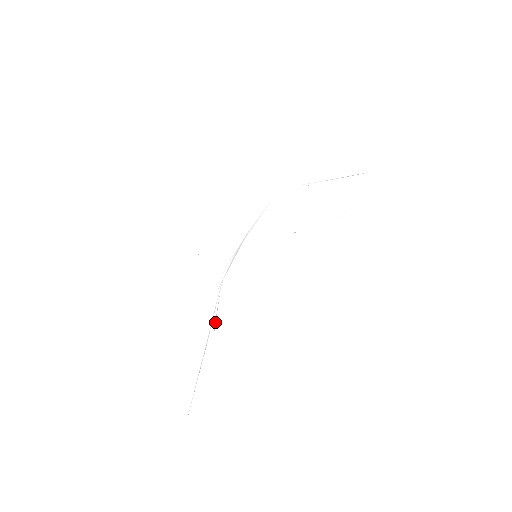
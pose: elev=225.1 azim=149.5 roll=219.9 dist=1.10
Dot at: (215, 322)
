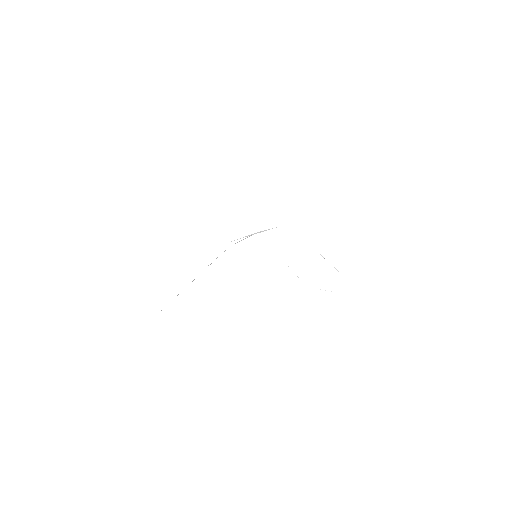
Dot at: occluded
